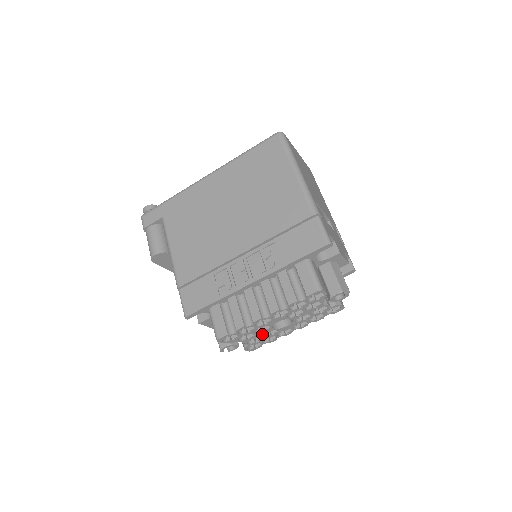
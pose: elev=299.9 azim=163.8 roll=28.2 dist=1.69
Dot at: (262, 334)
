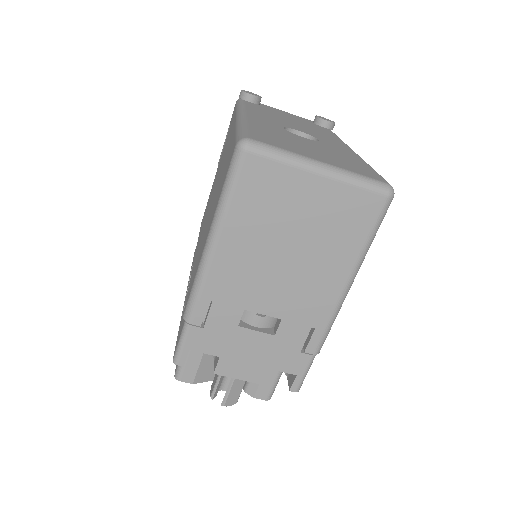
Dot at: occluded
